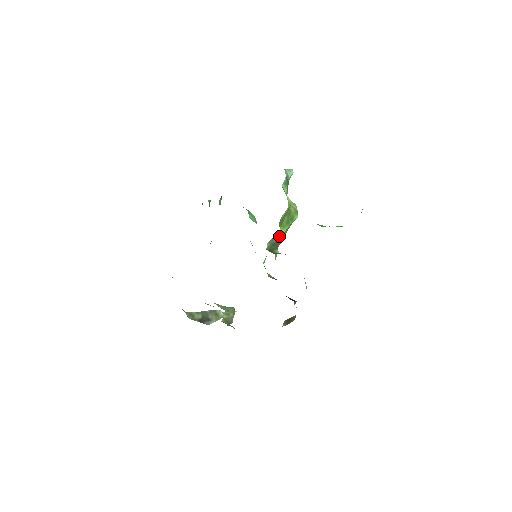
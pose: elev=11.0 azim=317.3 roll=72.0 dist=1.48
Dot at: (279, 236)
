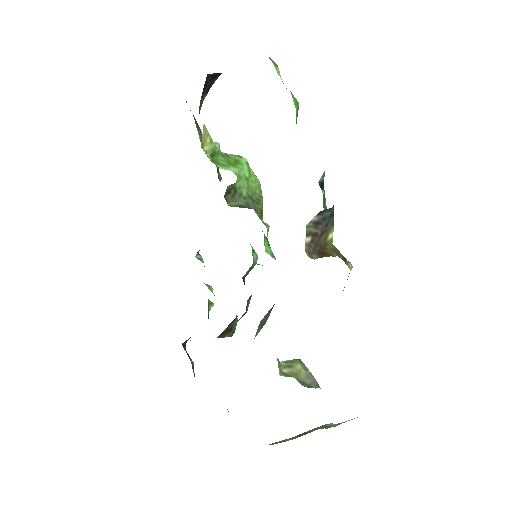
Dot at: (247, 198)
